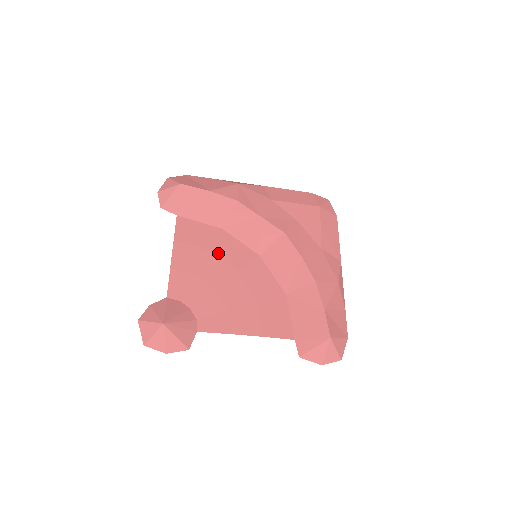
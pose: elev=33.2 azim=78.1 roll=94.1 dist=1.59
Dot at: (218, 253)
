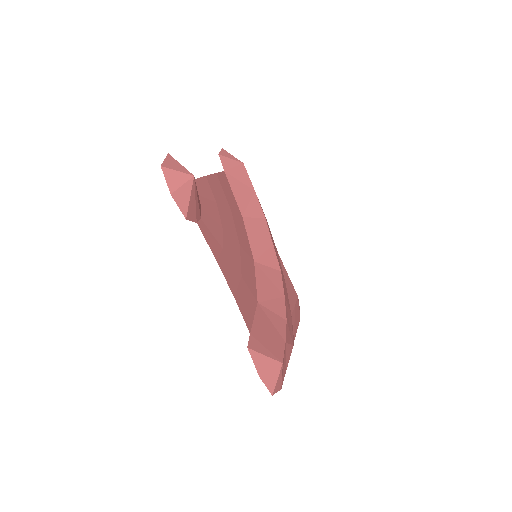
Dot at: (235, 220)
